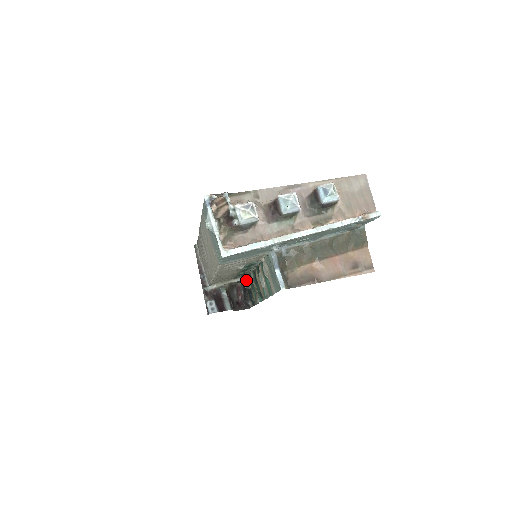
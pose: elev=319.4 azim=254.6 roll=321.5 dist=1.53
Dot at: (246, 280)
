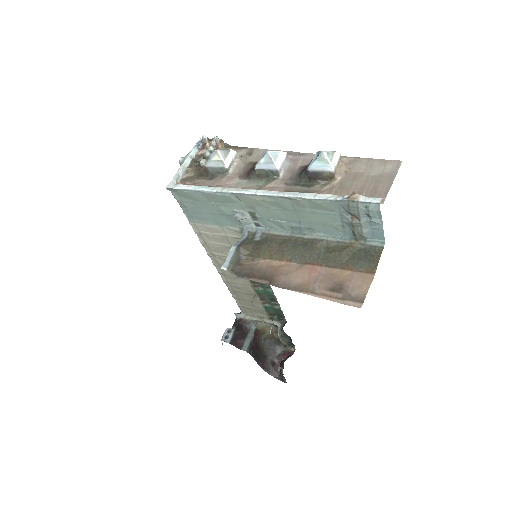
Dot at: (280, 326)
